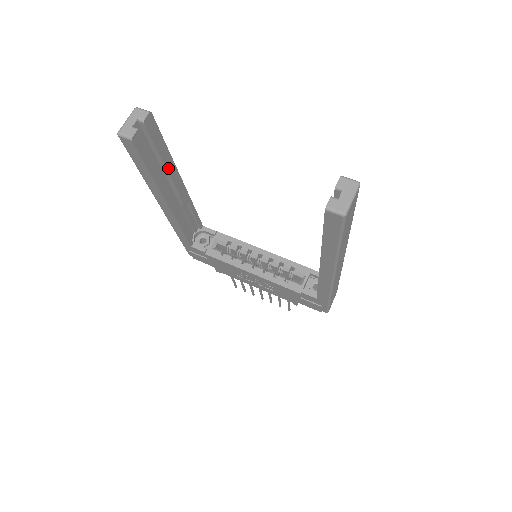
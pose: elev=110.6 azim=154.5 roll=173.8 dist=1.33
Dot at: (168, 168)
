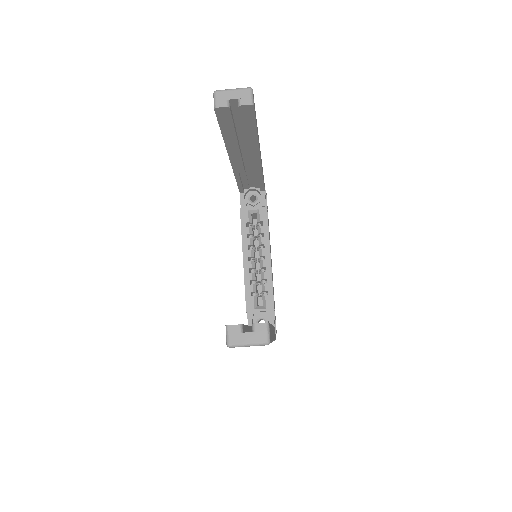
Dot at: (248, 143)
